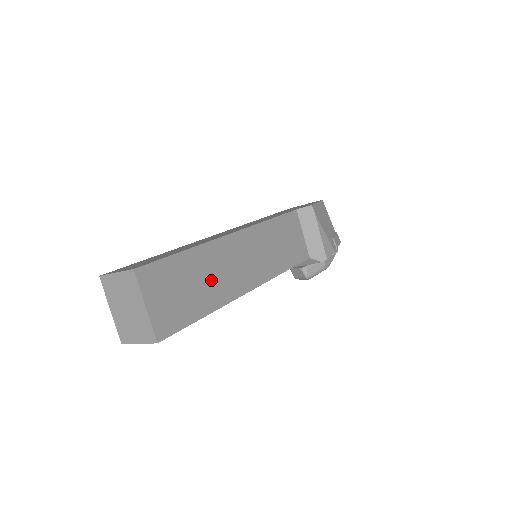
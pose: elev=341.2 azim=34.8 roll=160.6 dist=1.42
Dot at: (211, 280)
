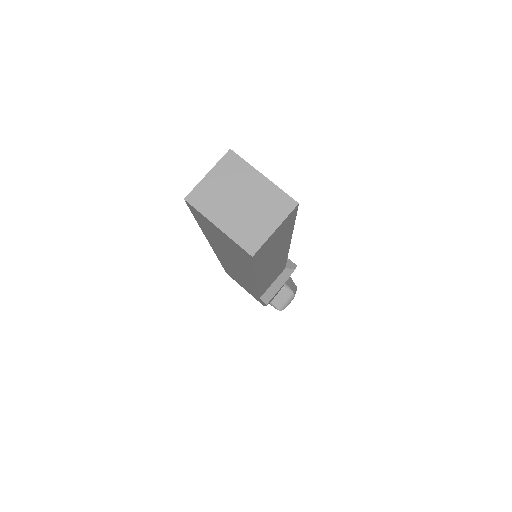
Dot at: occluded
